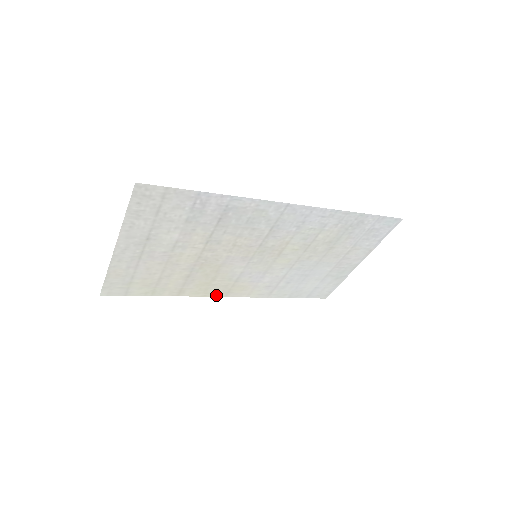
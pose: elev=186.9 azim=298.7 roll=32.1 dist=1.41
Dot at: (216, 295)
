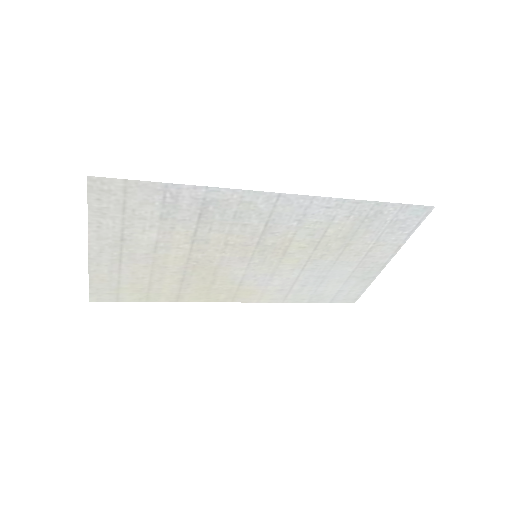
Dot at: (221, 300)
